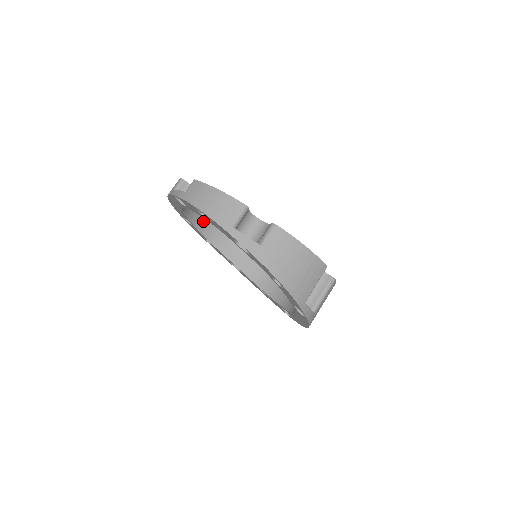
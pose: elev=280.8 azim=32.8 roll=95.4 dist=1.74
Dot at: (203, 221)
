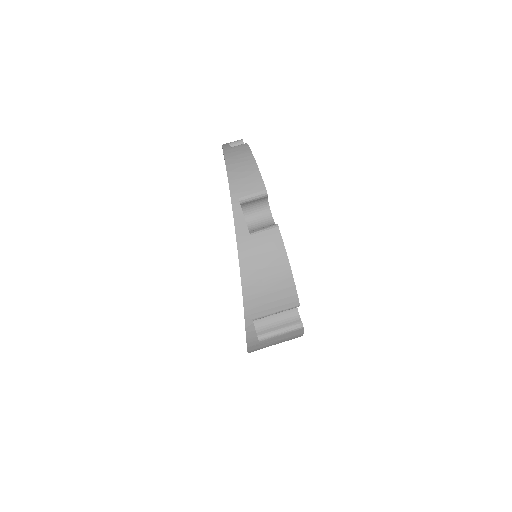
Dot at: occluded
